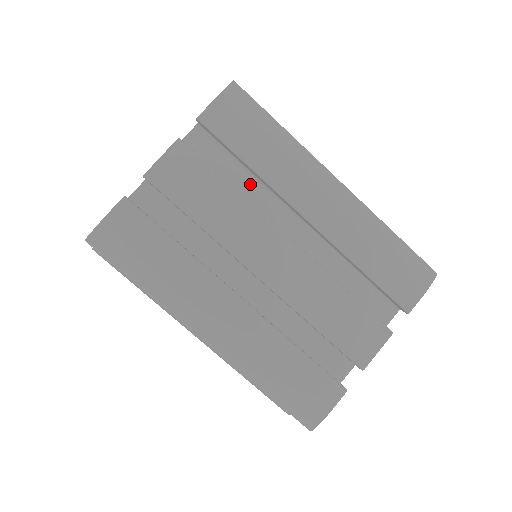
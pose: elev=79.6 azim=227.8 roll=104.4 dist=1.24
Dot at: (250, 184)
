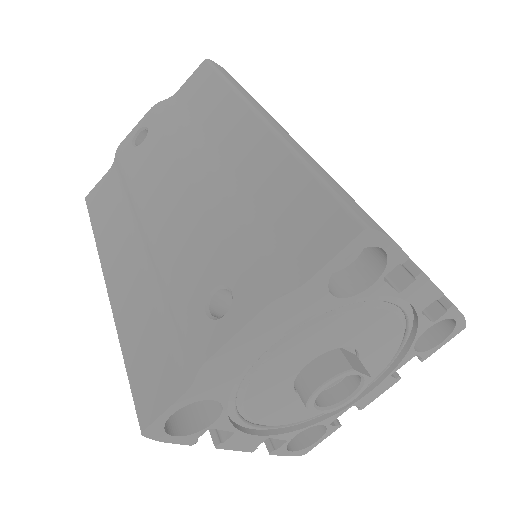
Dot at: occluded
